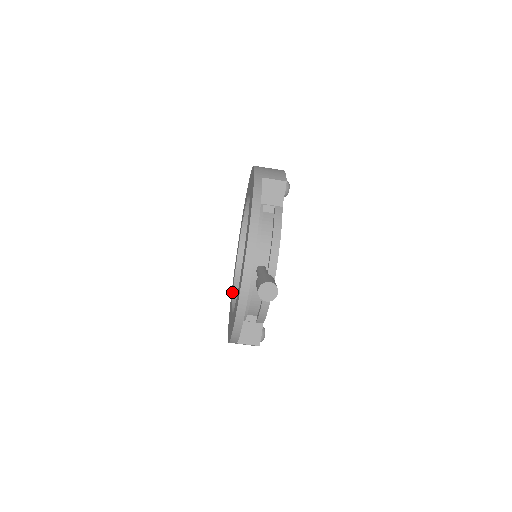
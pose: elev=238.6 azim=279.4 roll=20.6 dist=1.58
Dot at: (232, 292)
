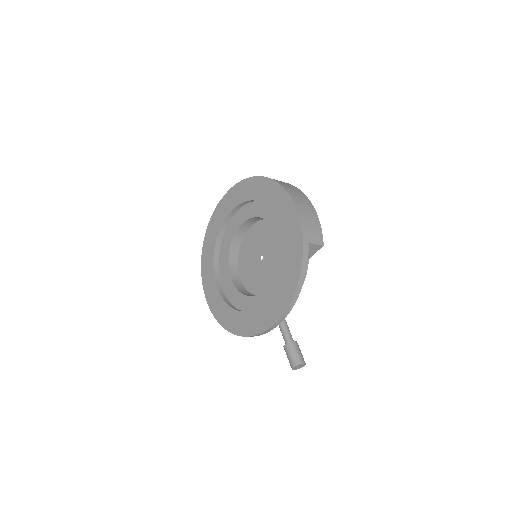
Dot at: (211, 252)
